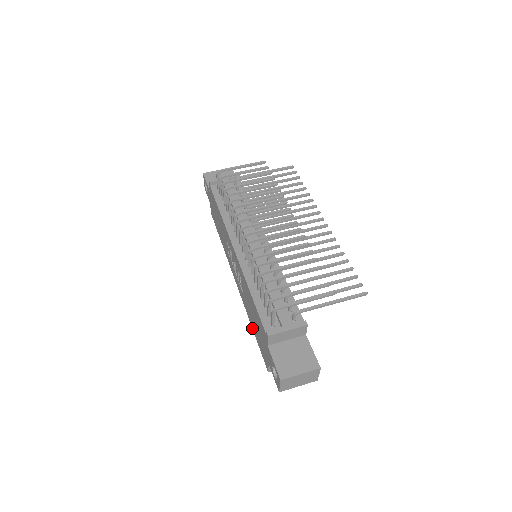
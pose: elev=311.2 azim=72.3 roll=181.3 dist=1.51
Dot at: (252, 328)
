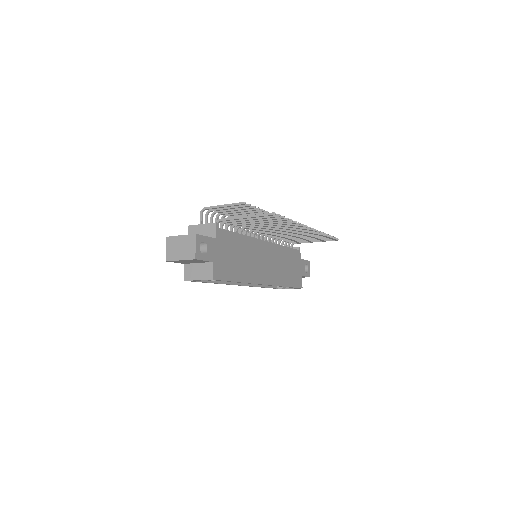
Dot at: occluded
